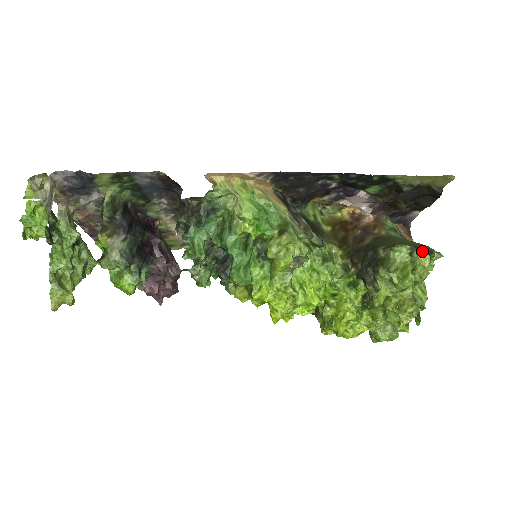
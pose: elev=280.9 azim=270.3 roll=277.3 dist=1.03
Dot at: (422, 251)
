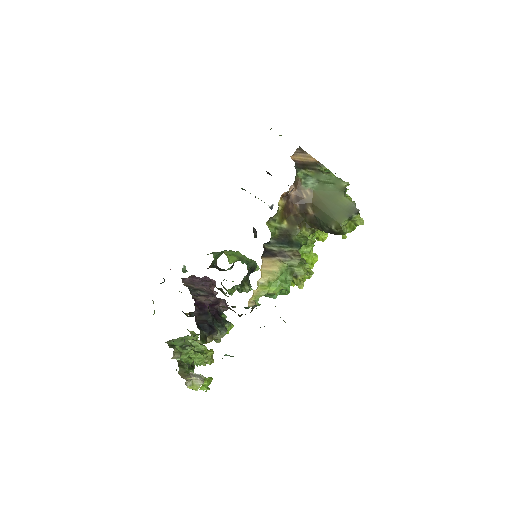
Dot at: (355, 217)
